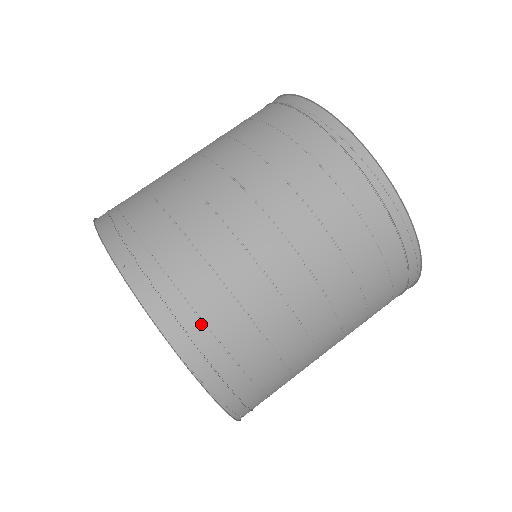
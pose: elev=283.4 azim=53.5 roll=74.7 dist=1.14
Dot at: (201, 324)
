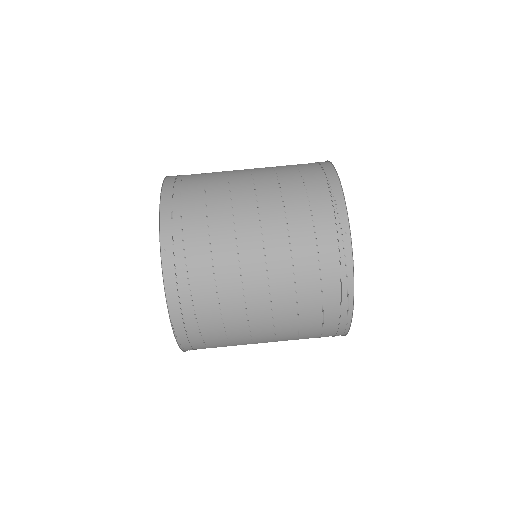
Dot at: (192, 309)
